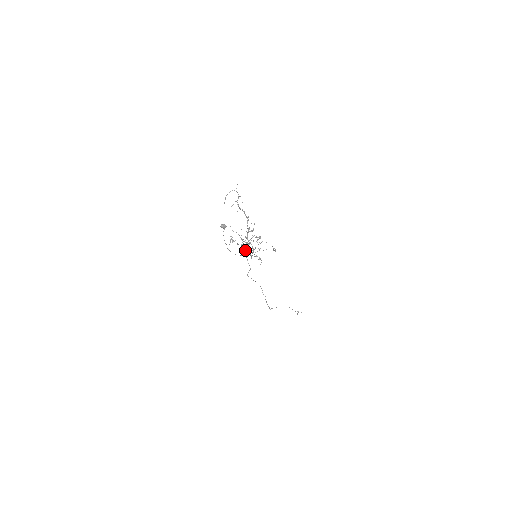
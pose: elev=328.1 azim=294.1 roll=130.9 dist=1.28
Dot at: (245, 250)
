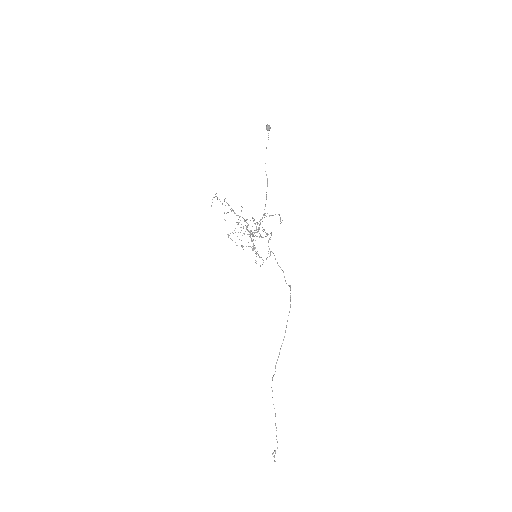
Dot at: (252, 233)
